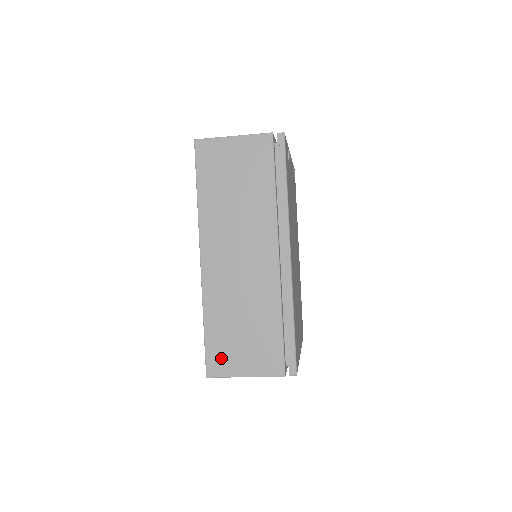
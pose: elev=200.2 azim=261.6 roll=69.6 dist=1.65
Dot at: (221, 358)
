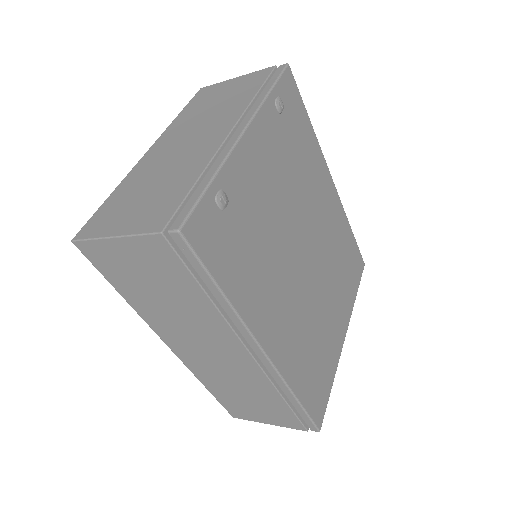
Dot at: (238, 410)
